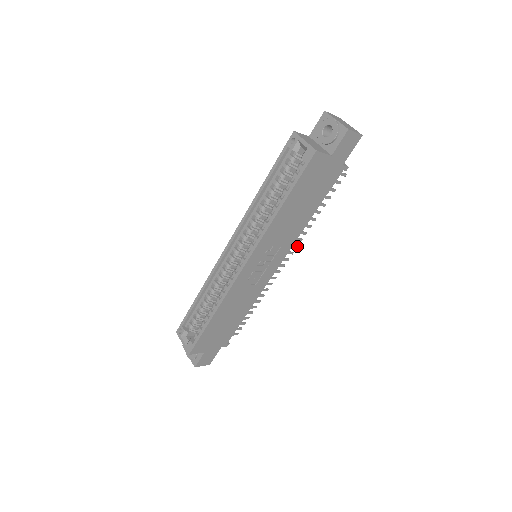
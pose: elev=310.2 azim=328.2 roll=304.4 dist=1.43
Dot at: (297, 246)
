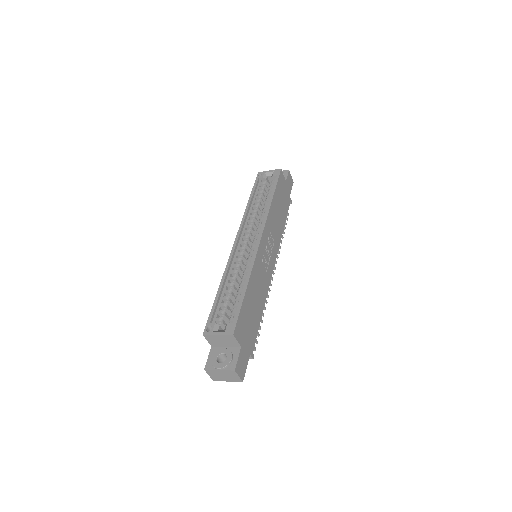
Dot at: occluded
